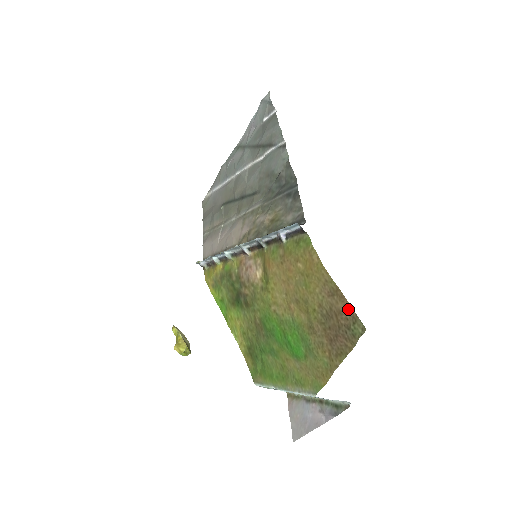
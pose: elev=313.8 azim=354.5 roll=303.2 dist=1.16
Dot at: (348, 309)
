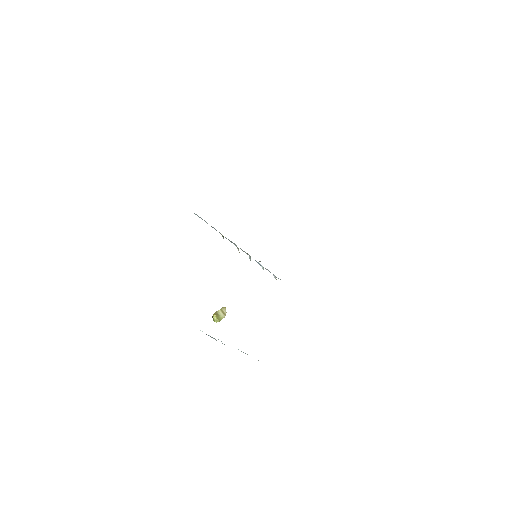
Dot at: occluded
